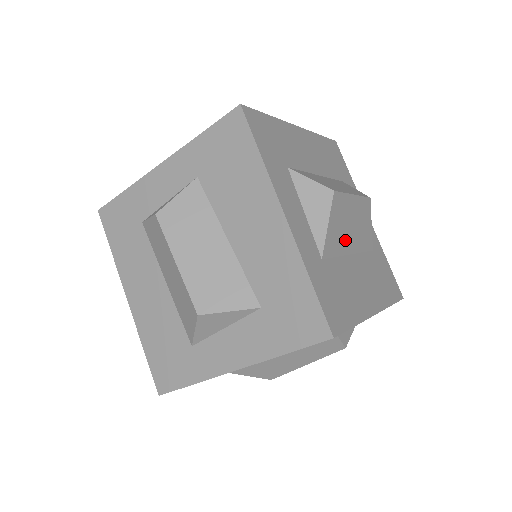
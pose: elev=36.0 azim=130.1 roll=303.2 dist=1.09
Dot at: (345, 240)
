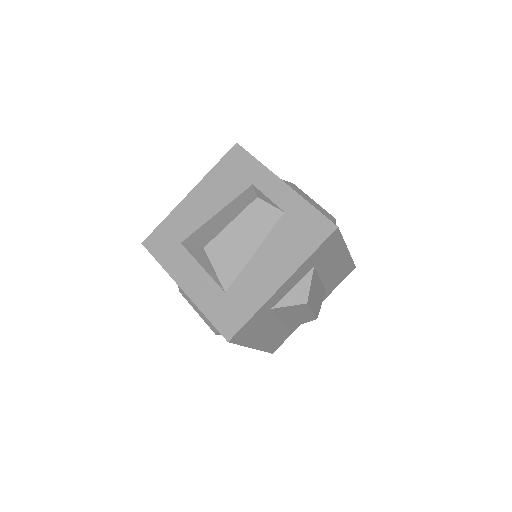
Dot at: occluded
